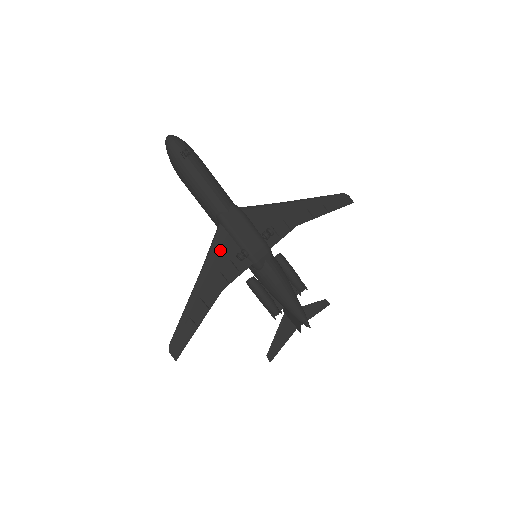
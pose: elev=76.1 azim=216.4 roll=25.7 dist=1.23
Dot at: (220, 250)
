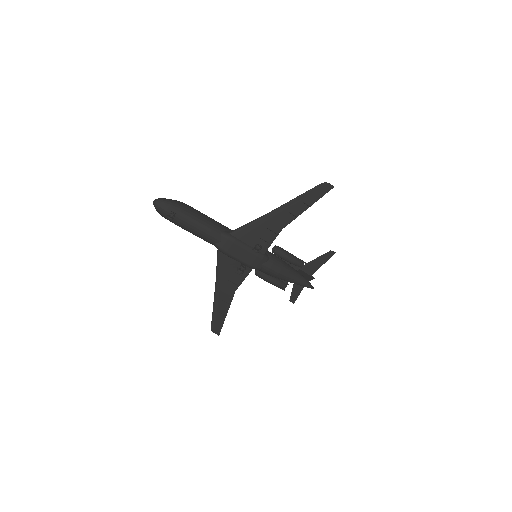
Dot at: (224, 268)
